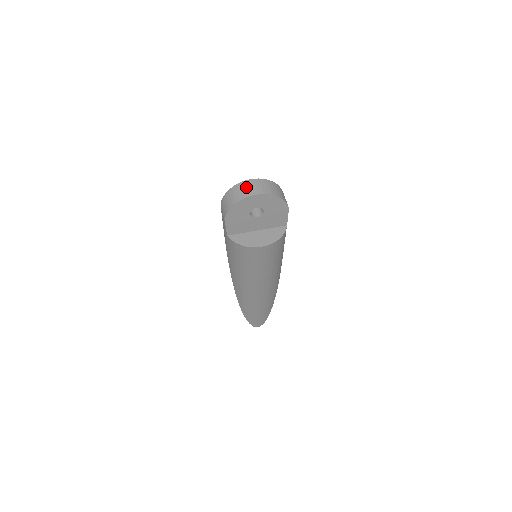
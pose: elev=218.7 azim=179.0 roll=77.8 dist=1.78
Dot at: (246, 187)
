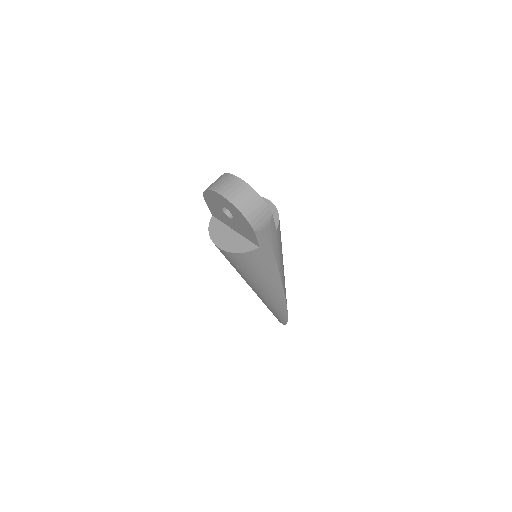
Dot at: (225, 181)
